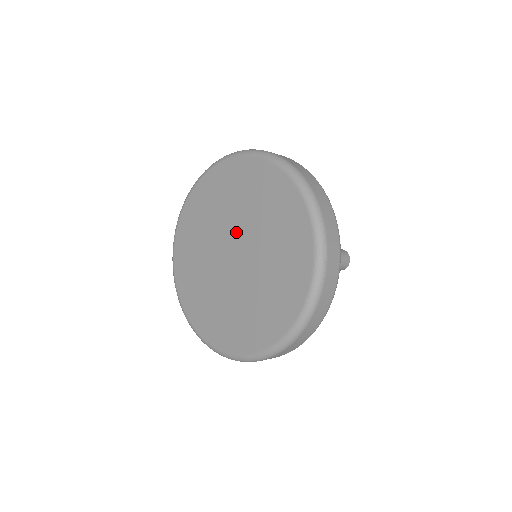
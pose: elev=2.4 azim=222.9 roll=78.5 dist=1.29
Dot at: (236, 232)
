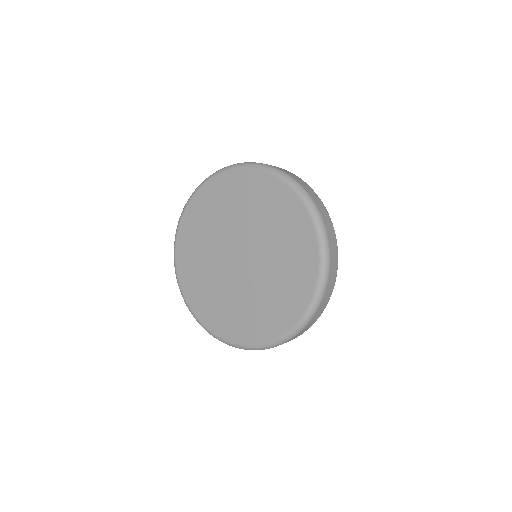
Dot at: (229, 241)
